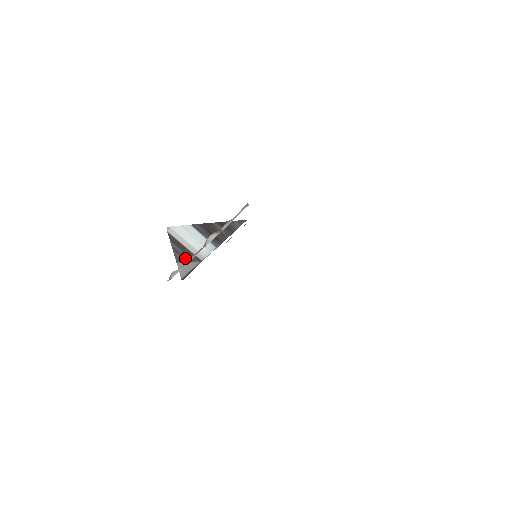
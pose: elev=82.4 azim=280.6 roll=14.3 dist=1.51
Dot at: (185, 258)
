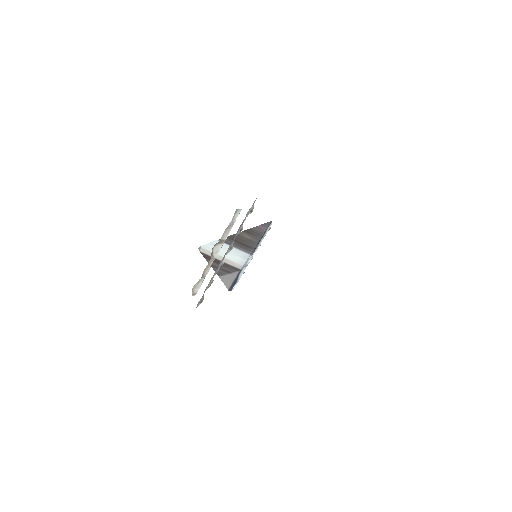
Dot at: (225, 271)
